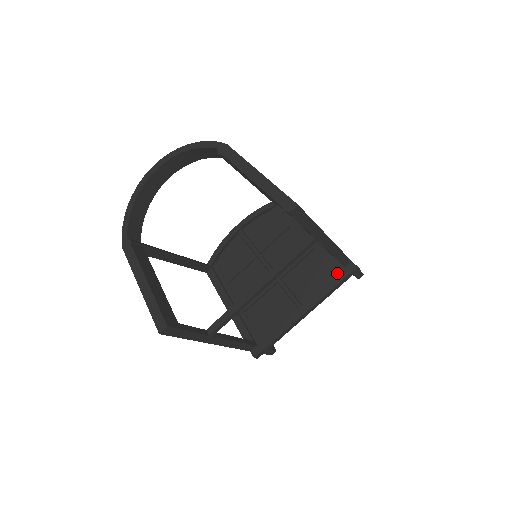
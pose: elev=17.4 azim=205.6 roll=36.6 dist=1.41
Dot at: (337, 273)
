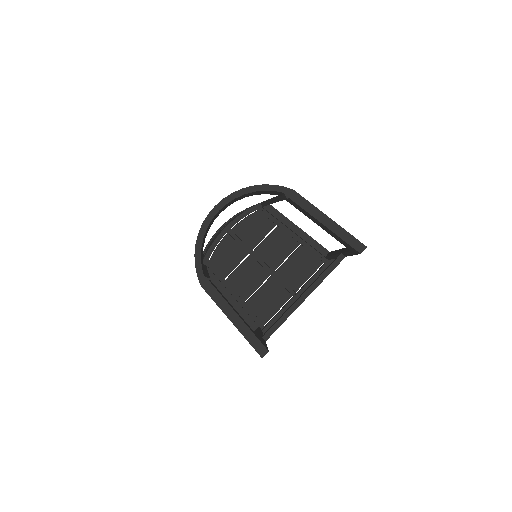
Dot at: (321, 264)
